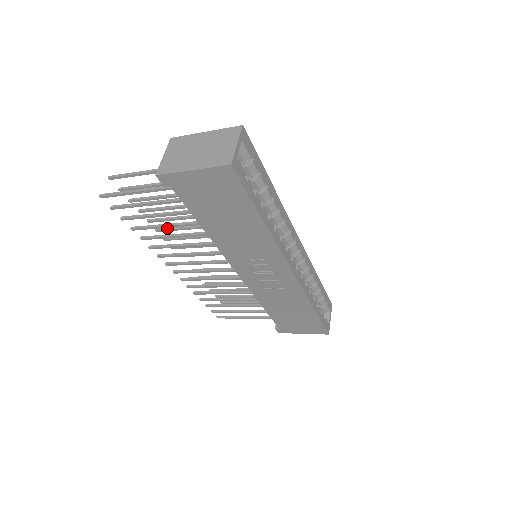
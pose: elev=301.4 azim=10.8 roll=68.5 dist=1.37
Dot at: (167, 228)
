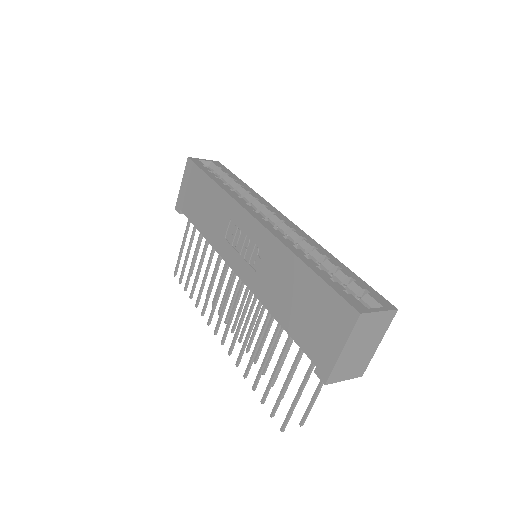
Dot at: (222, 302)
